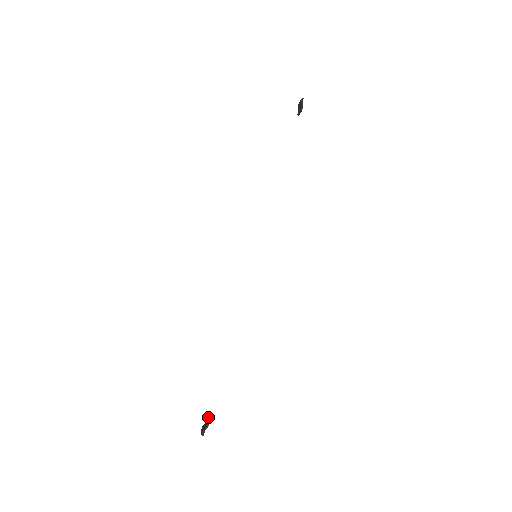
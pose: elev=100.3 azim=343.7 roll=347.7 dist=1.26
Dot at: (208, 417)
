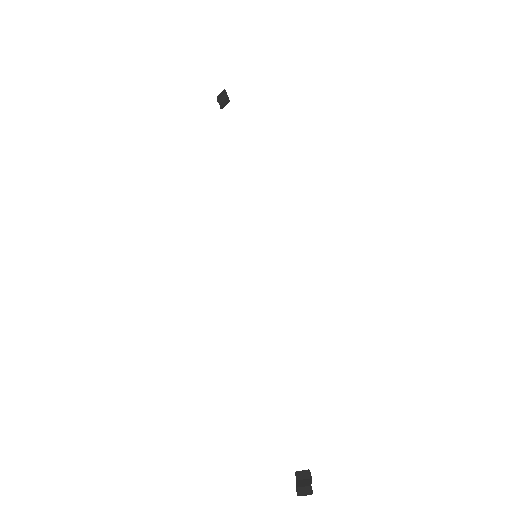
Dot at: (297, 471)
